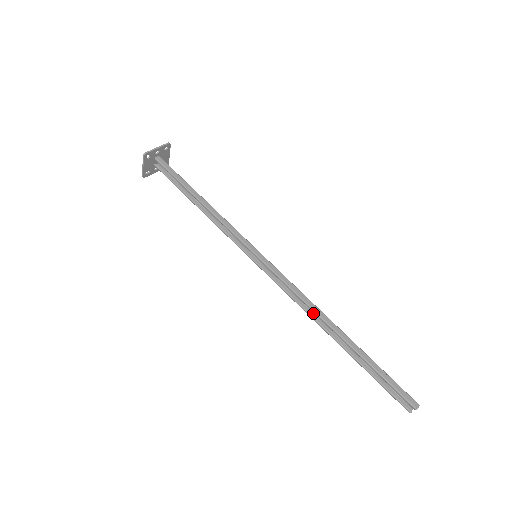
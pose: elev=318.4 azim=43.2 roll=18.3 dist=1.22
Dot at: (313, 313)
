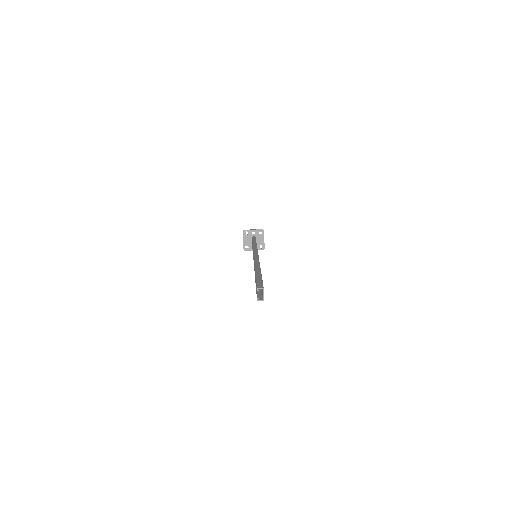
Dot at: occluded
